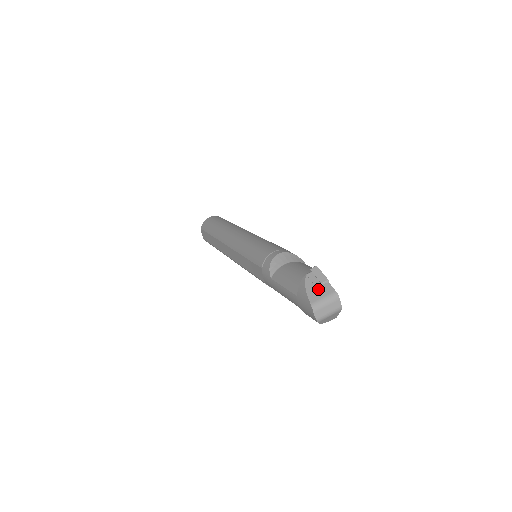
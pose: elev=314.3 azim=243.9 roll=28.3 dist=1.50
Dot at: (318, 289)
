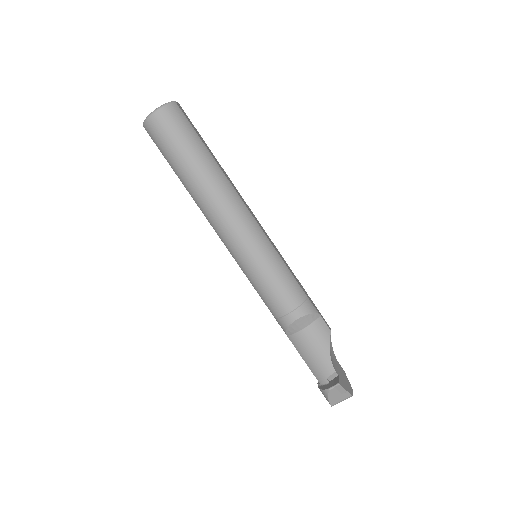
Dot at: (338, 397)
